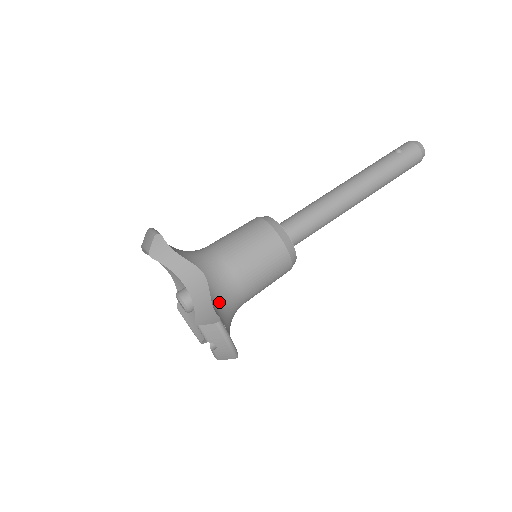
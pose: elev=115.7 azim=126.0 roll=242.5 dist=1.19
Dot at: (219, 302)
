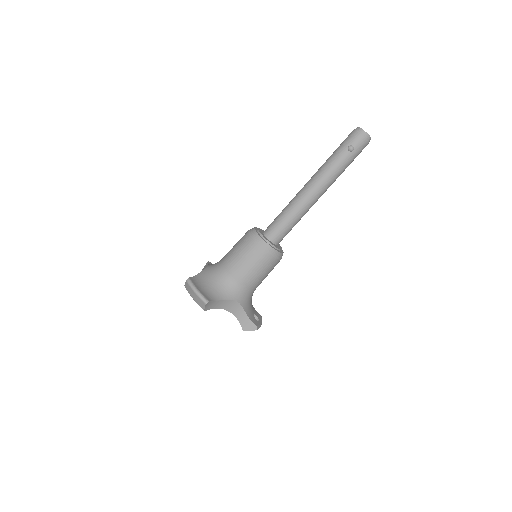
Dot at: (248, 307)
